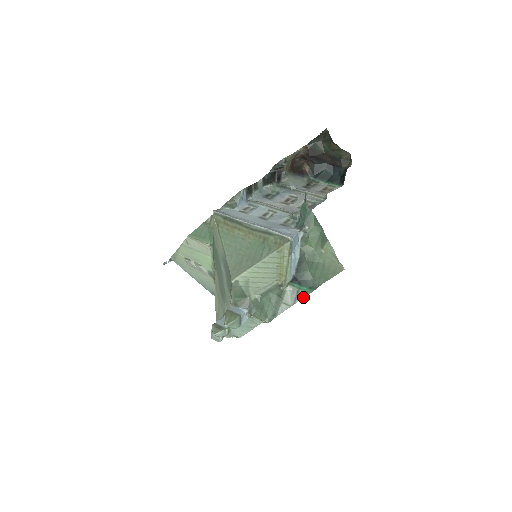
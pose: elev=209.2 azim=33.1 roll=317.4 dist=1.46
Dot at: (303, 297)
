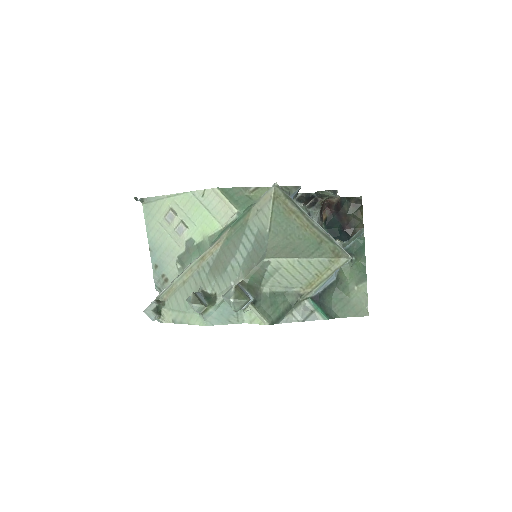
Dot at: (316, 319)
